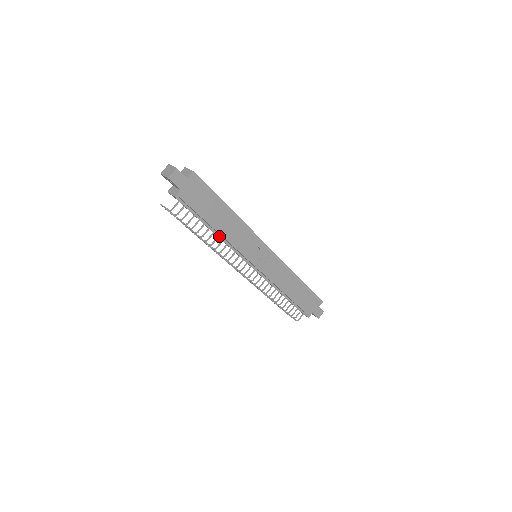
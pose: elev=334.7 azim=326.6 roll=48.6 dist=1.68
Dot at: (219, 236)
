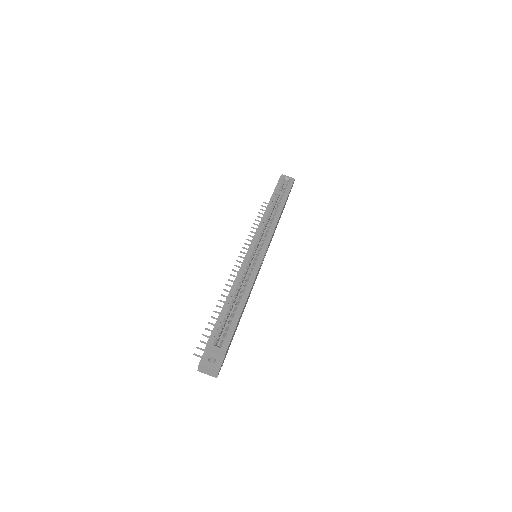
Dot at: occluded
